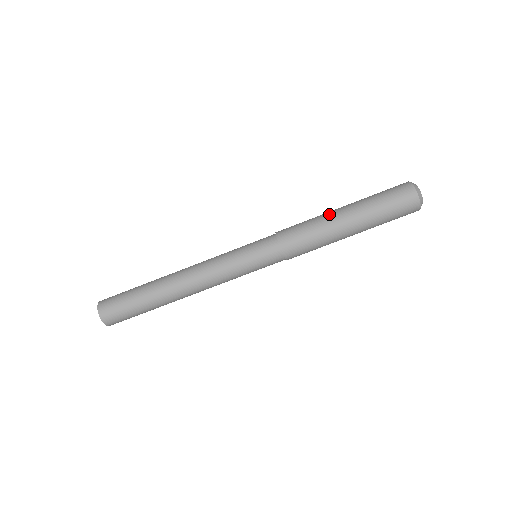
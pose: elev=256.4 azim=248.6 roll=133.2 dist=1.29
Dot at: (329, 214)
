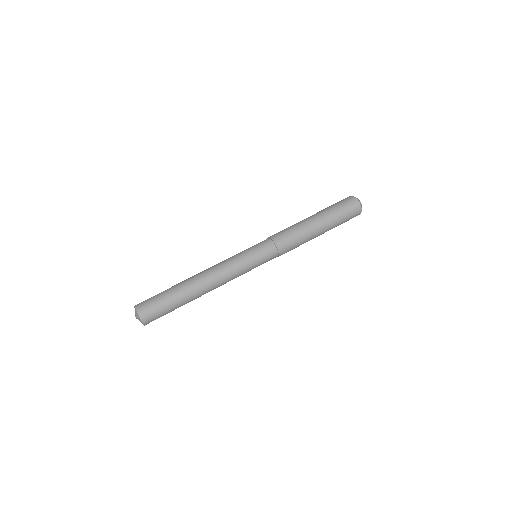
Dot at: (303, 220)
